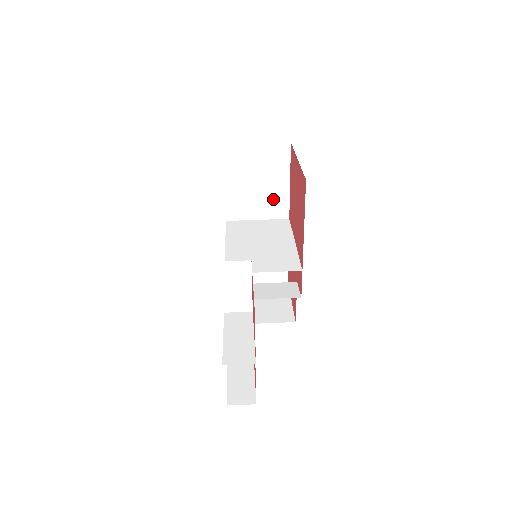
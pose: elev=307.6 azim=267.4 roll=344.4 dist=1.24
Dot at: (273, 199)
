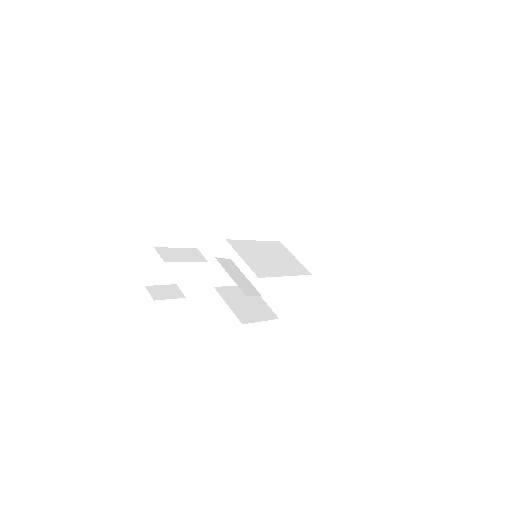
Dot at: (313, 252)
